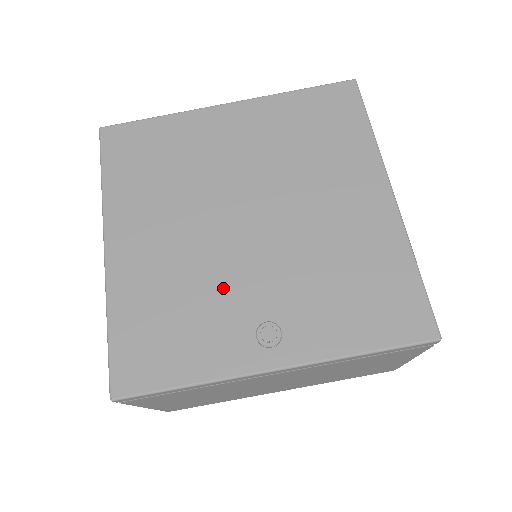
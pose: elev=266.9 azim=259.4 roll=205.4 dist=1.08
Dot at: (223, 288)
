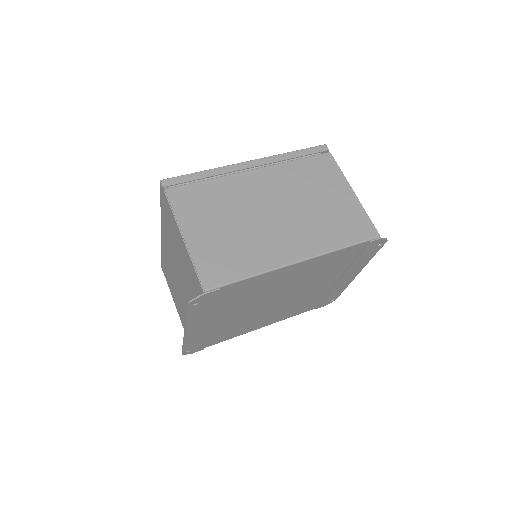
Dot at: occluded
